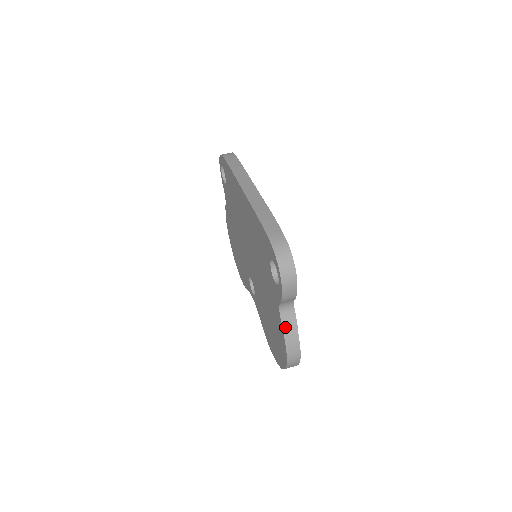
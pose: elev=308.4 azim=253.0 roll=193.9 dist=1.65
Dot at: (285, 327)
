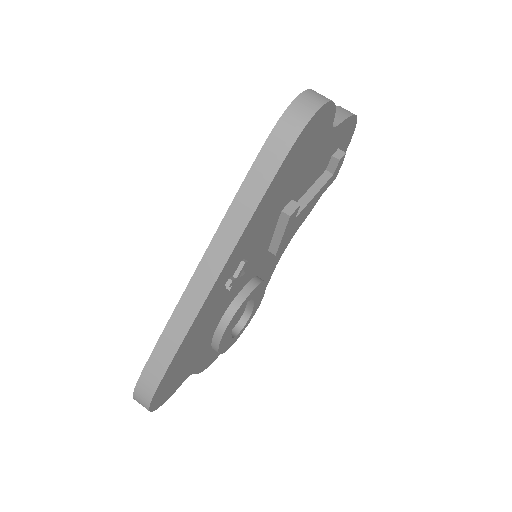
Dot at: occluded
